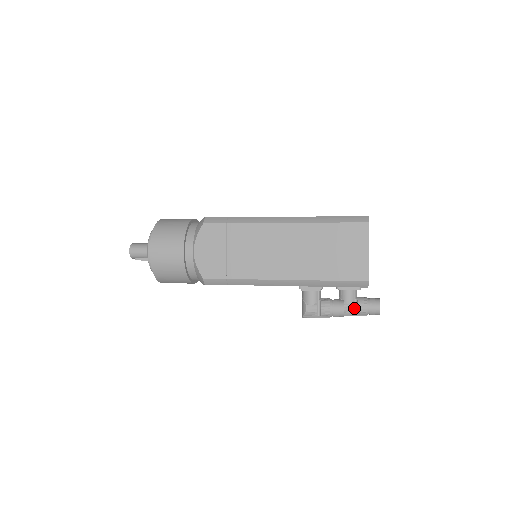
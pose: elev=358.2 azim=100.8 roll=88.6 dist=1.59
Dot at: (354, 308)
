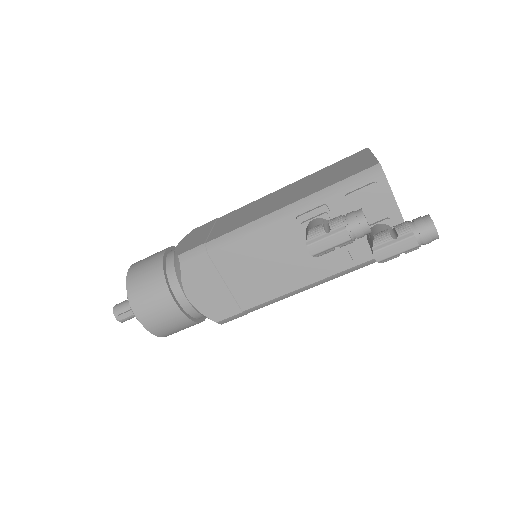
Dot at: (391, 235)
